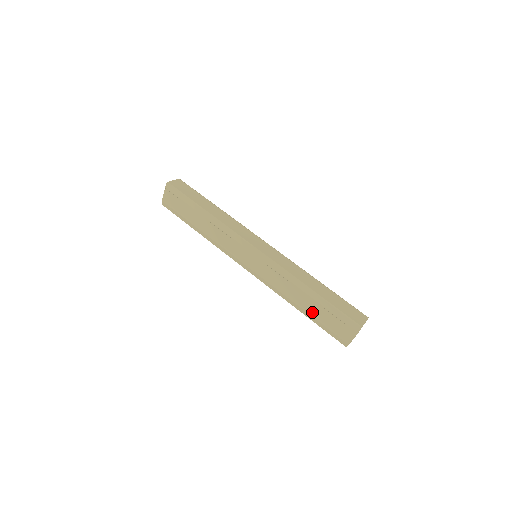
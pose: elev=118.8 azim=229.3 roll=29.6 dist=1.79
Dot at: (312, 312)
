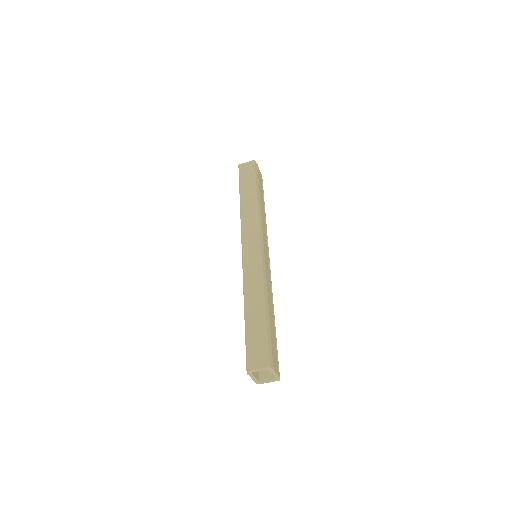
Dot at: occluded
